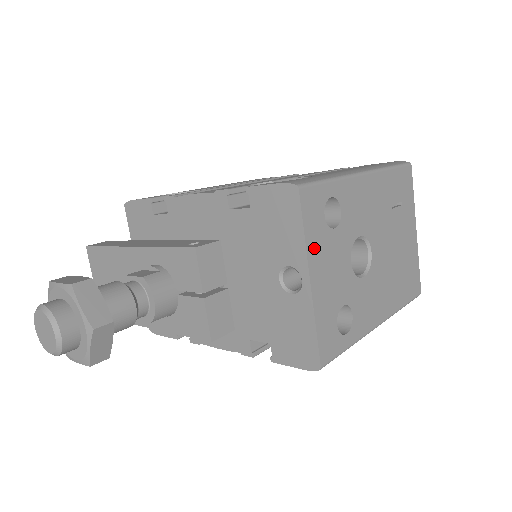
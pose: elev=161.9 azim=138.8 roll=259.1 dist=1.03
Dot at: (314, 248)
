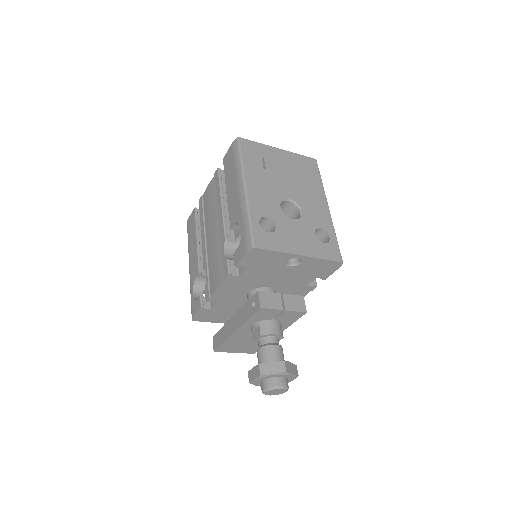
Dot at: (285, 246)
